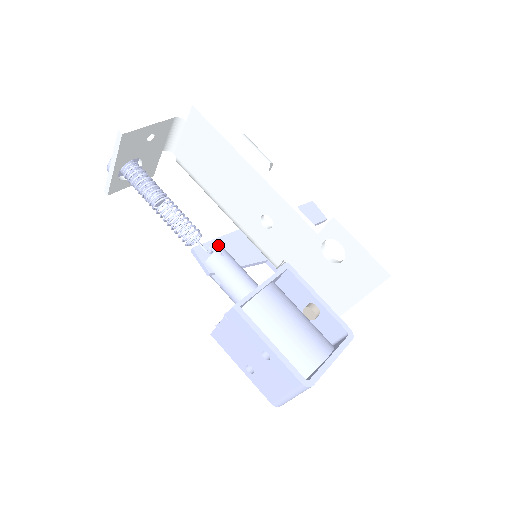
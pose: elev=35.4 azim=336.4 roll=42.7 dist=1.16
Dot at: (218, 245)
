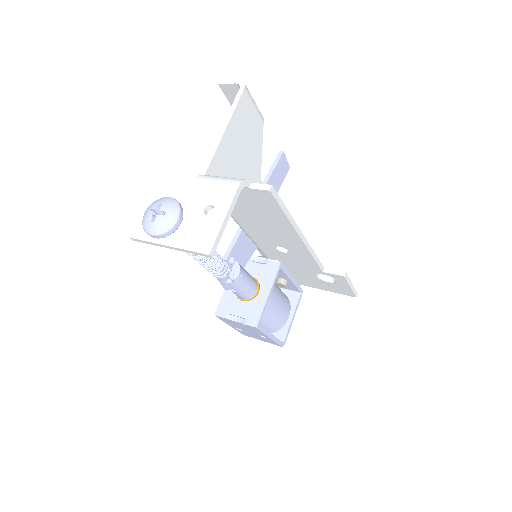
Dot at: (230, 255)
